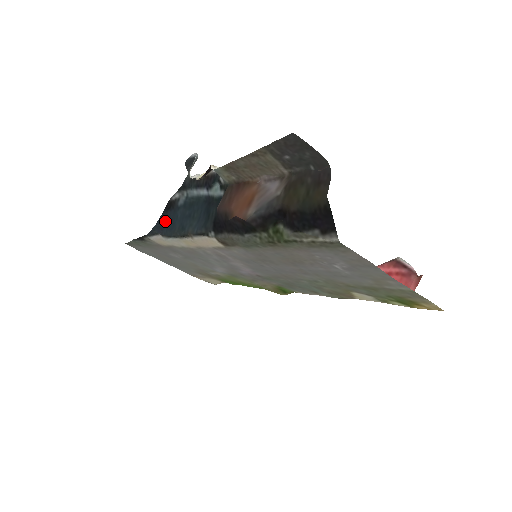
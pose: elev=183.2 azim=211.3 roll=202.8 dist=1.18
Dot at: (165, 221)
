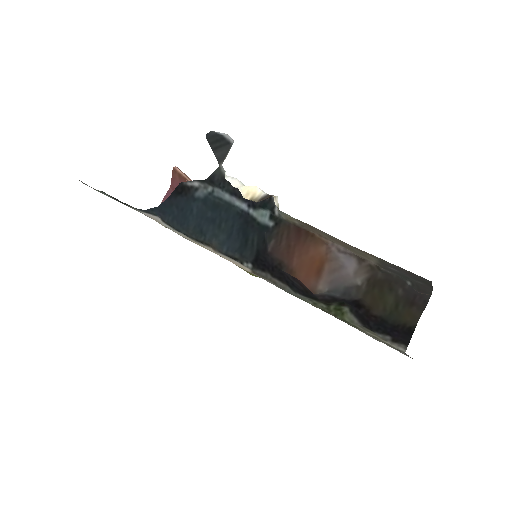
Dot at: (172, 207)
